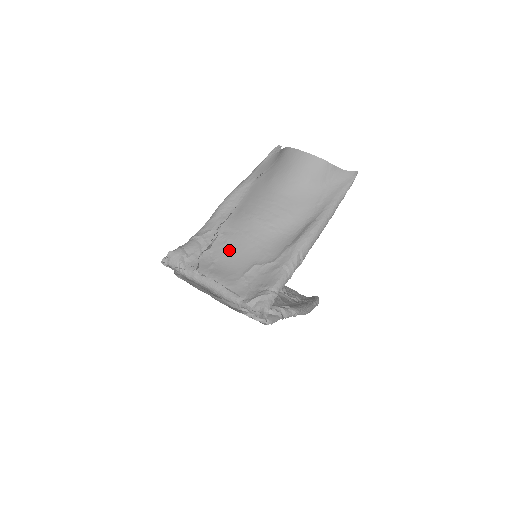
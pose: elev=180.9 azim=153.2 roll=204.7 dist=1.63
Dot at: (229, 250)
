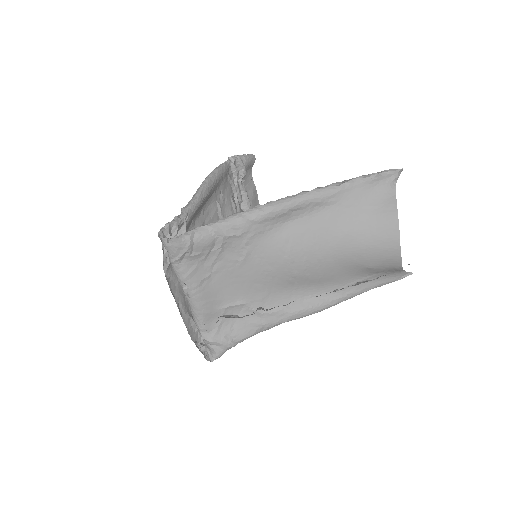
Dot at: (236, 271)
